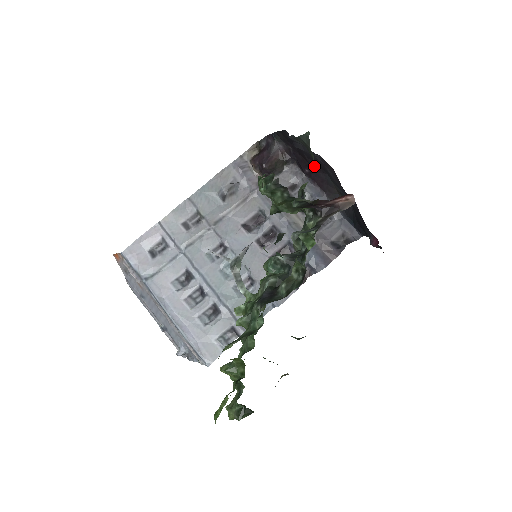
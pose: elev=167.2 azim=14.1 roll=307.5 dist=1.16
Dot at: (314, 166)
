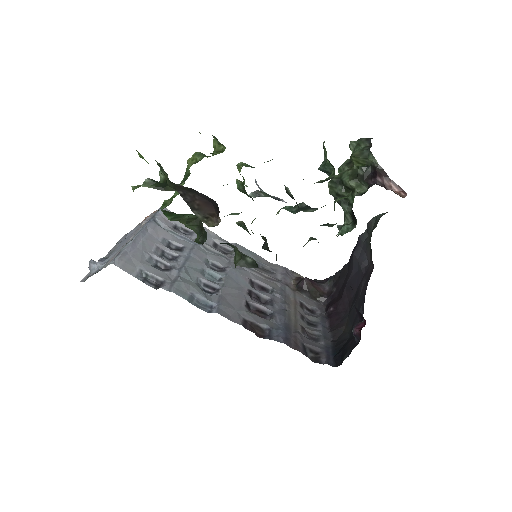
Dot at: occluded
